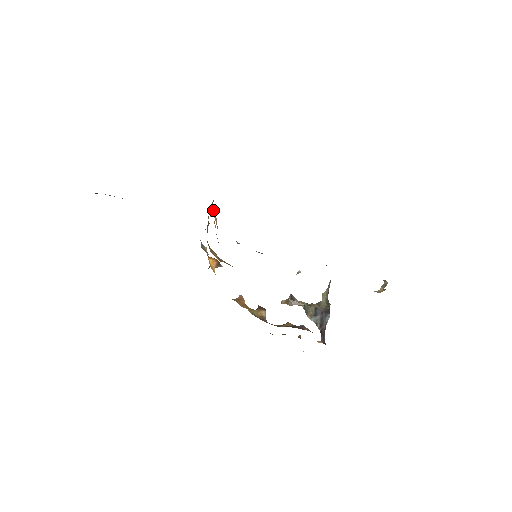
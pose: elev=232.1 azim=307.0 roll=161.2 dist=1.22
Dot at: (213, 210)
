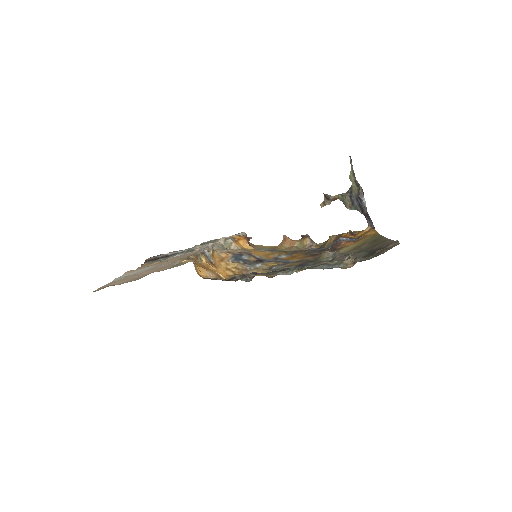
Dot at: (199, 273)
